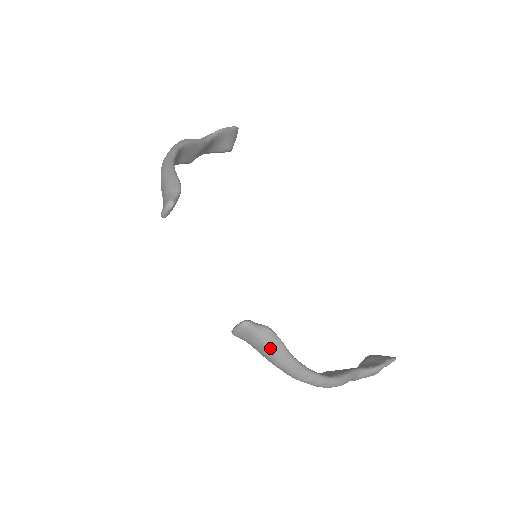
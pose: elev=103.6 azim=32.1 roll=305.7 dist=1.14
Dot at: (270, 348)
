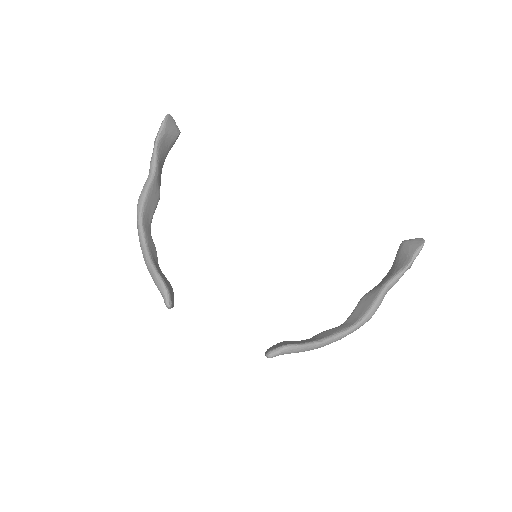
Dot at: occluded
